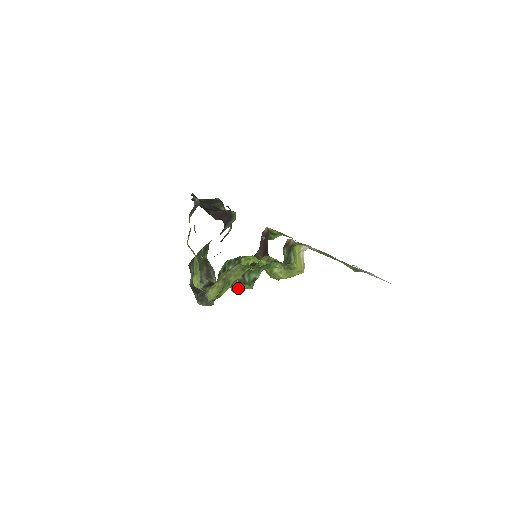
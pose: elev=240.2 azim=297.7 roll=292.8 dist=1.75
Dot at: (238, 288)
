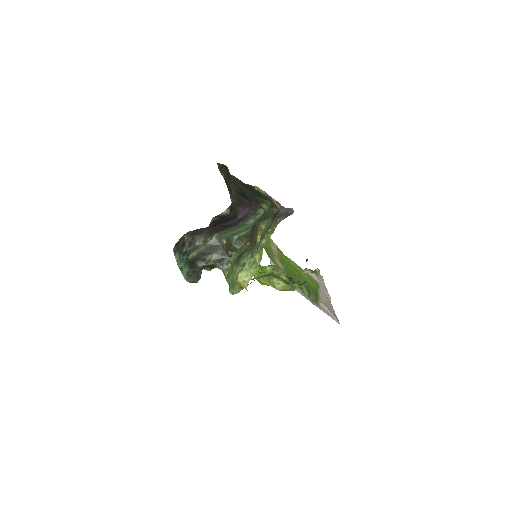
Dot at: occluded
